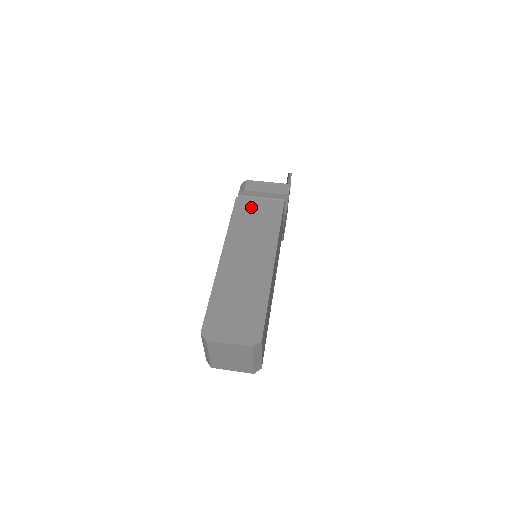
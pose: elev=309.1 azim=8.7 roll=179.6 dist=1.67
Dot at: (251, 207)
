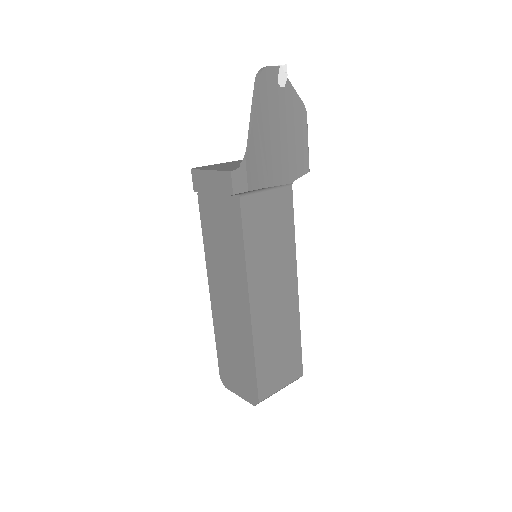
Dot at: (213, 211)
